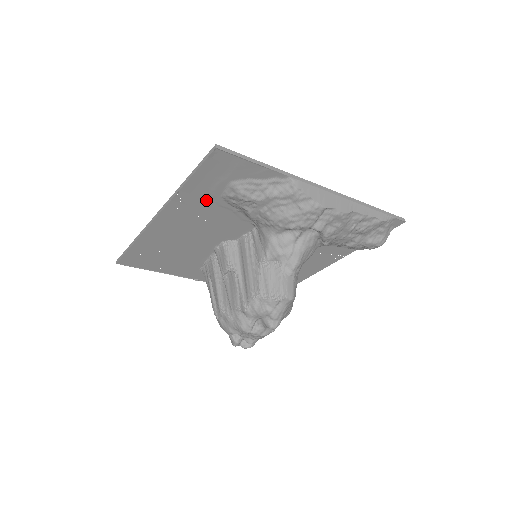
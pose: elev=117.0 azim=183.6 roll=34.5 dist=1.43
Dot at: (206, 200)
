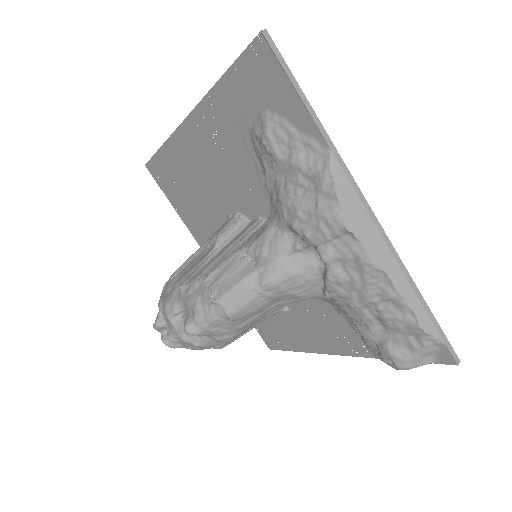
Dot at: (235, 125)
